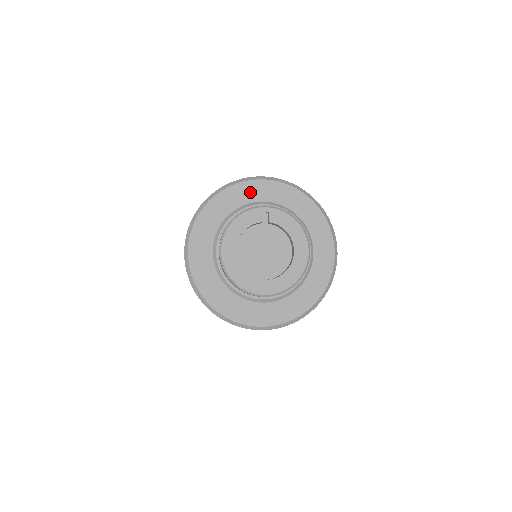
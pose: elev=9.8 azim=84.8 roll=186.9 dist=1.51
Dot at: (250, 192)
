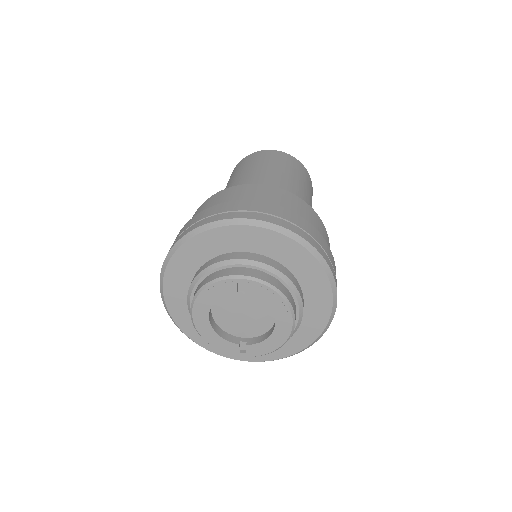
Dot at: (228, 239)
